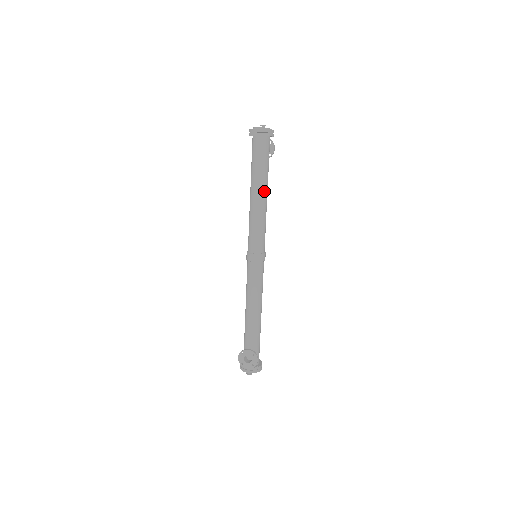
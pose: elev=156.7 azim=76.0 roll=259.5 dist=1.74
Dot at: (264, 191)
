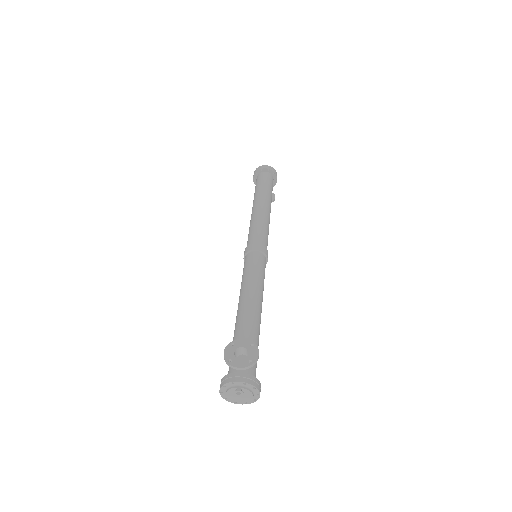
Dot at: (268, 204)
